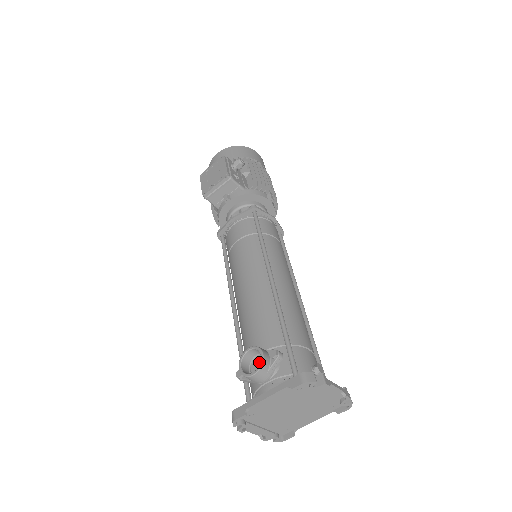
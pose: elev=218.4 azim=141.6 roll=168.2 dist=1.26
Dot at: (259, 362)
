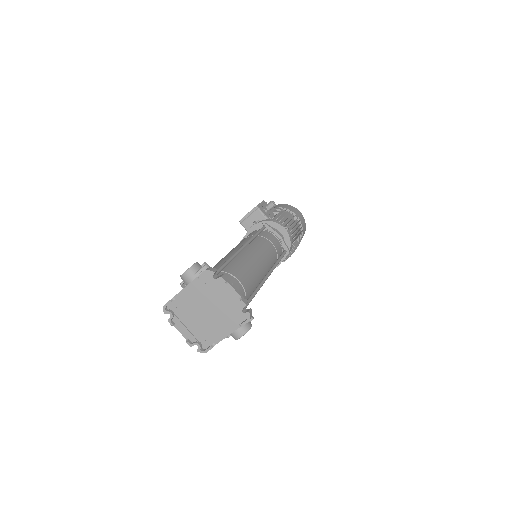
Dot at: occluded
